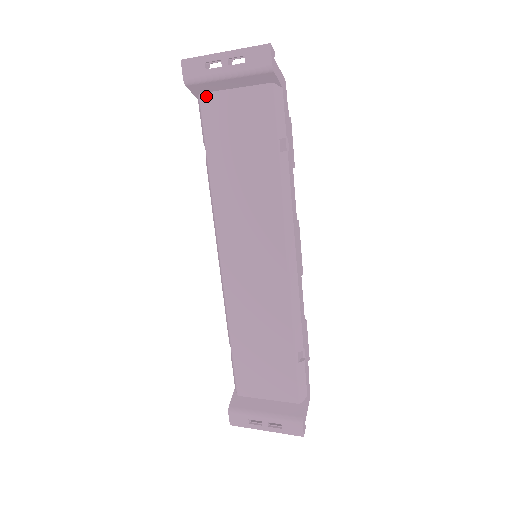
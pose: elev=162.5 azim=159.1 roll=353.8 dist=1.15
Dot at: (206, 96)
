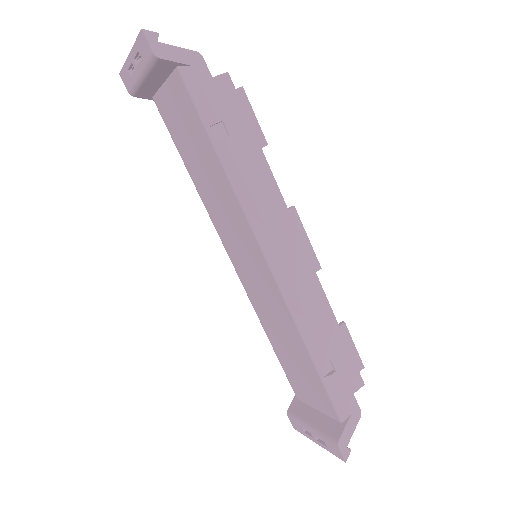
Dot at: (156, 99)
